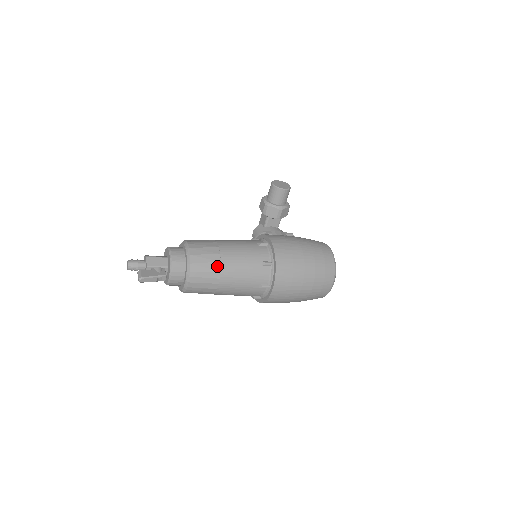
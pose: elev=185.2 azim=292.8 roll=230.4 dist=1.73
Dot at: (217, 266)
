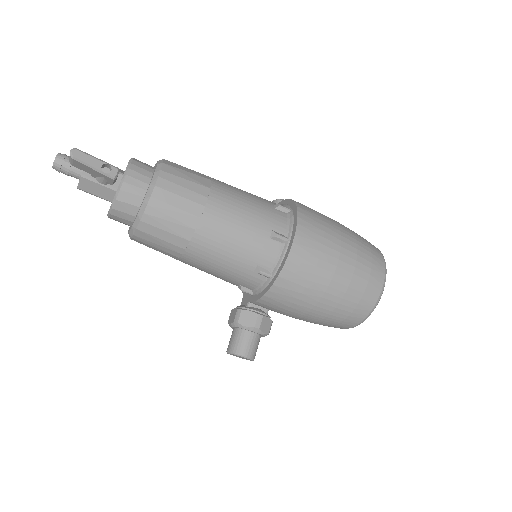
Dot at: (205, 182)
